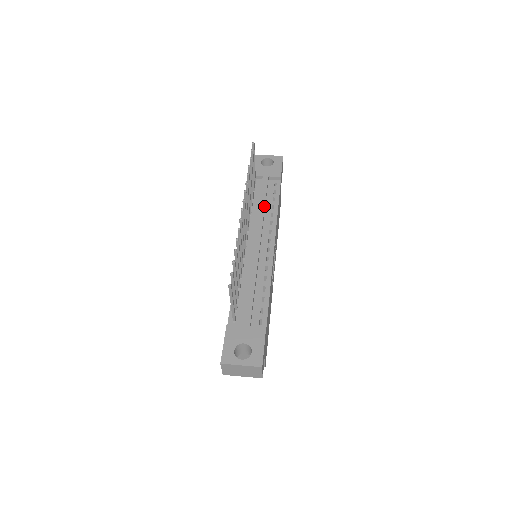
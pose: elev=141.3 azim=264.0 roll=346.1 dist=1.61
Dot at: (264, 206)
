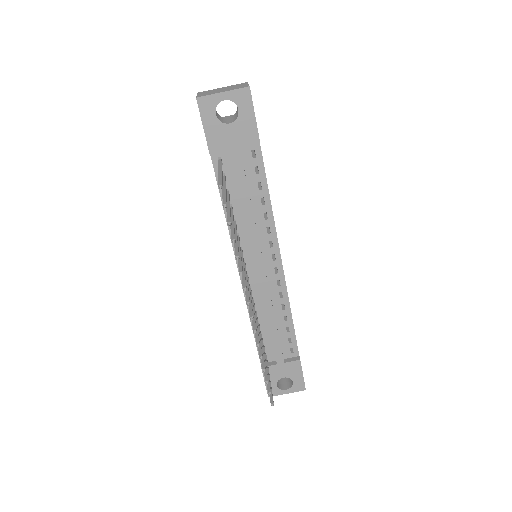
Dot at: (252, 211)
